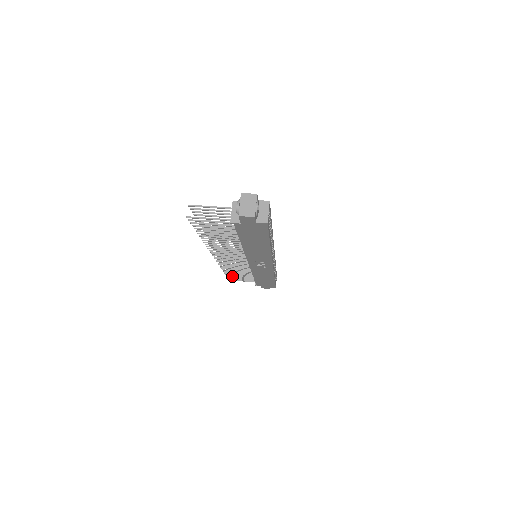
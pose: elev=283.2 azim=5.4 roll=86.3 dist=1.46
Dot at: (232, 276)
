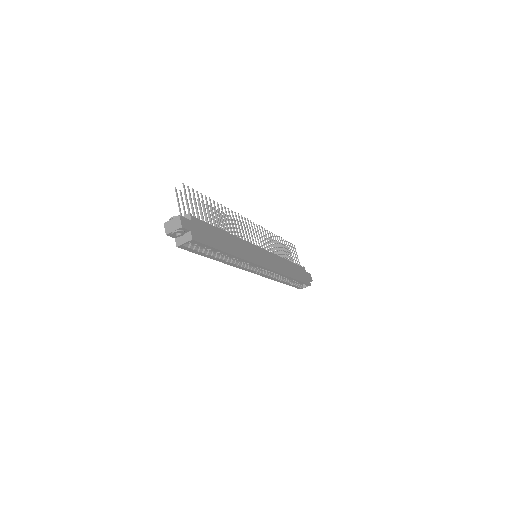
Dot at: (281, 247)
